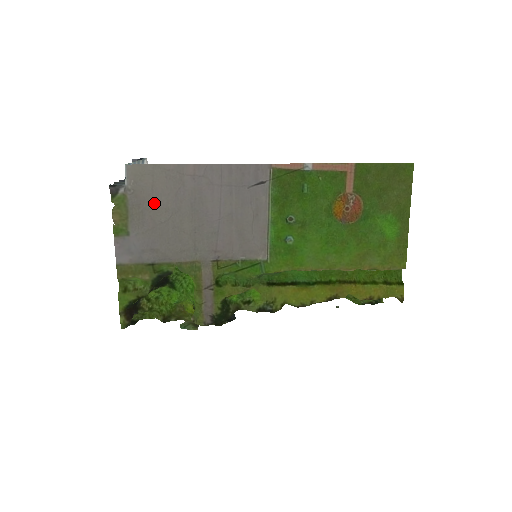
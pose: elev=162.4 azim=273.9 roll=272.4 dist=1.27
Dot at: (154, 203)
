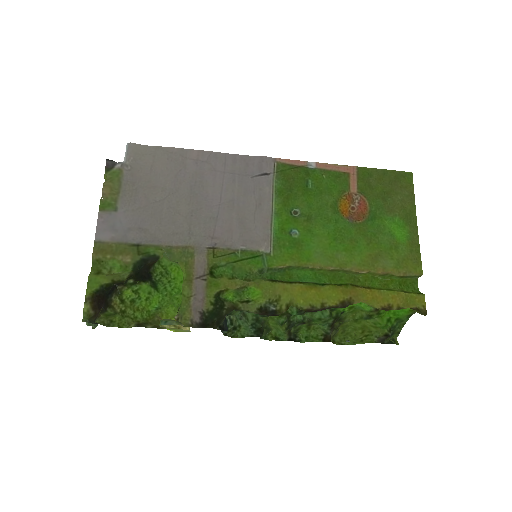
Dot at: (151, 182)
